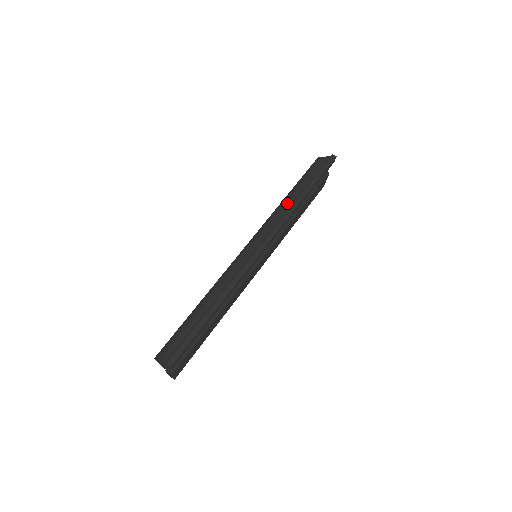
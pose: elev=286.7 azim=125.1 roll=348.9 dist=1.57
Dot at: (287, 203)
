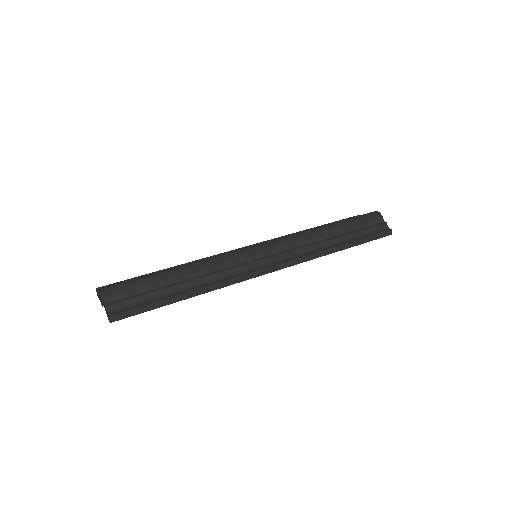
Dot at: (322, 238)
